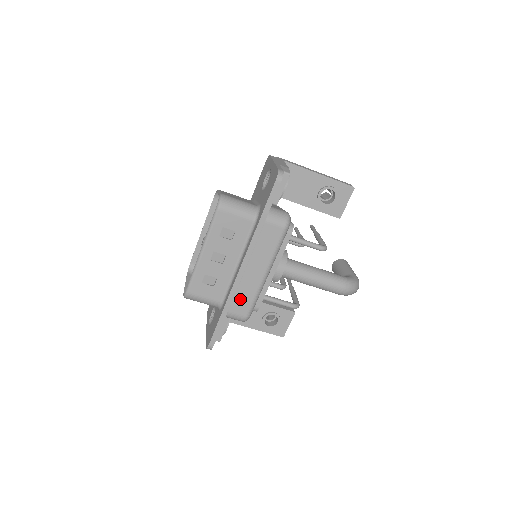
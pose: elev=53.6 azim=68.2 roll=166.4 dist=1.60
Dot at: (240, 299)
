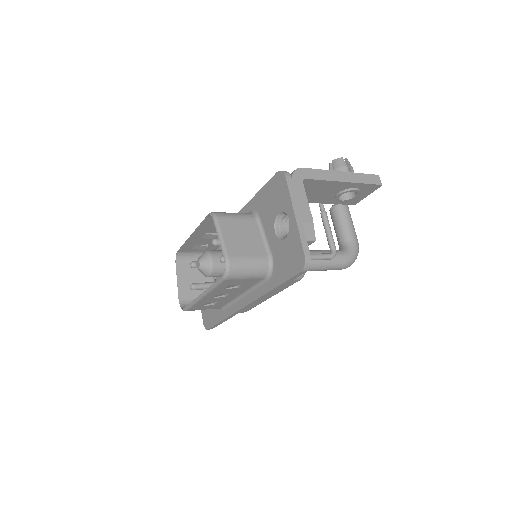
Dot at: occluded
